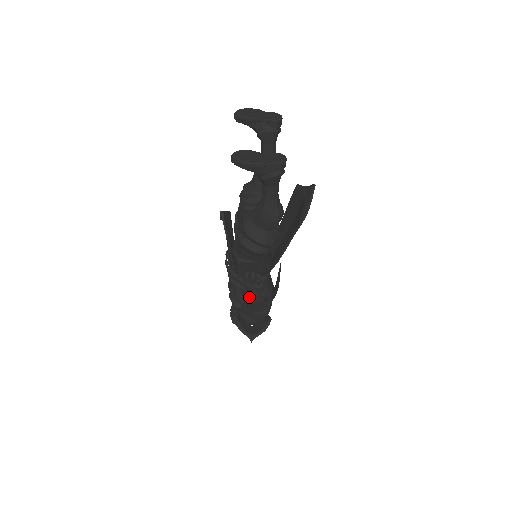
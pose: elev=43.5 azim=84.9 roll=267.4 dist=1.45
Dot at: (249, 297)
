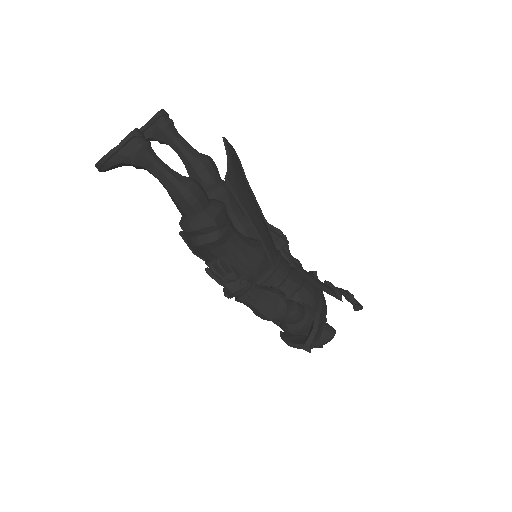
Dot at: (229, 294)
